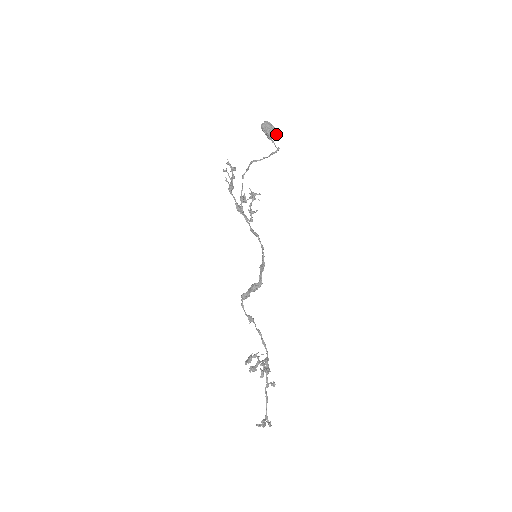
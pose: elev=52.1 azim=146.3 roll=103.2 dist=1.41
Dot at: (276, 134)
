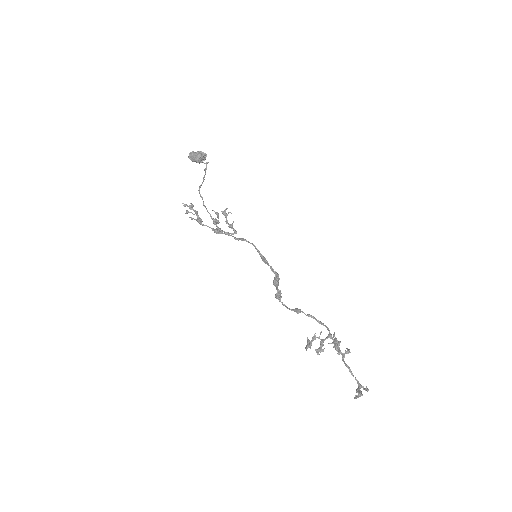
Dot at: (202, 155)
